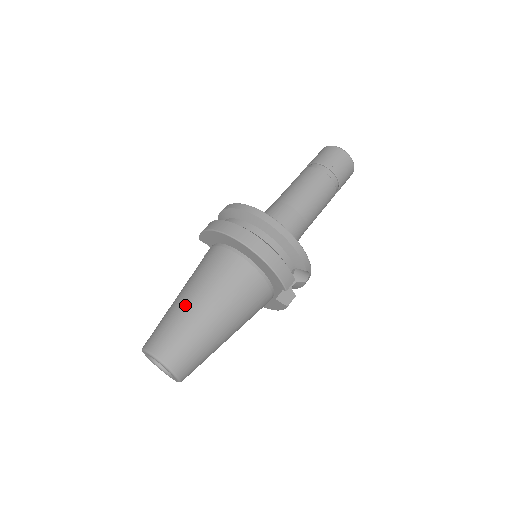
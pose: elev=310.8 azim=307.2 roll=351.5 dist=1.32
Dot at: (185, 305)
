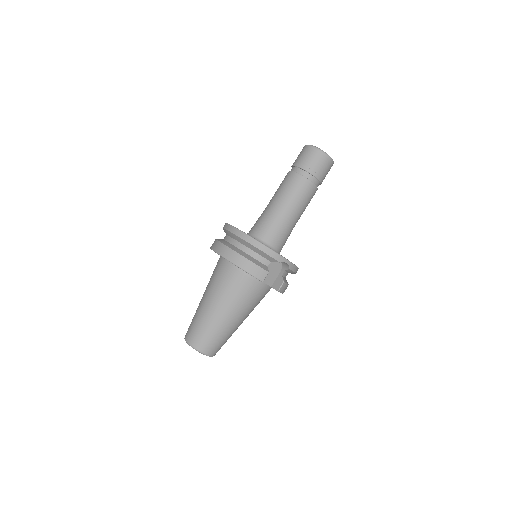
Dot at: (200, 305)
